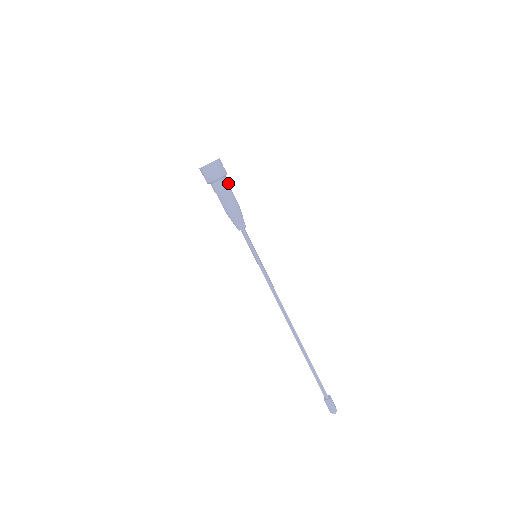
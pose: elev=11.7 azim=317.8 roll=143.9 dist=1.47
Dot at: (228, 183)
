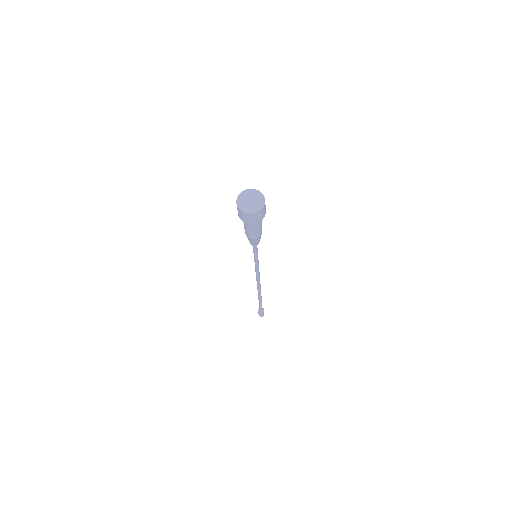
Dot at: occluded
